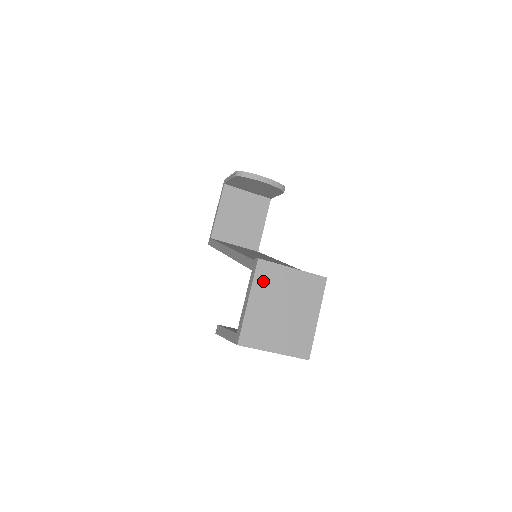
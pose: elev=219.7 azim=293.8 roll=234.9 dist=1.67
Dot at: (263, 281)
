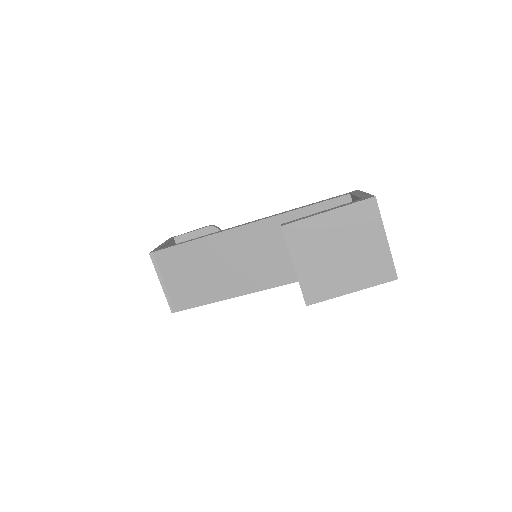
Dot at: occluded
